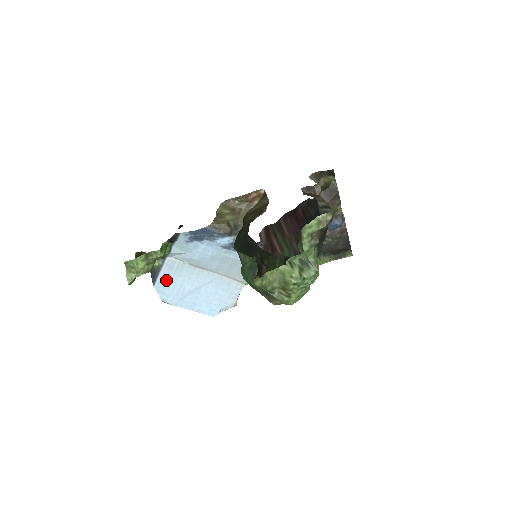
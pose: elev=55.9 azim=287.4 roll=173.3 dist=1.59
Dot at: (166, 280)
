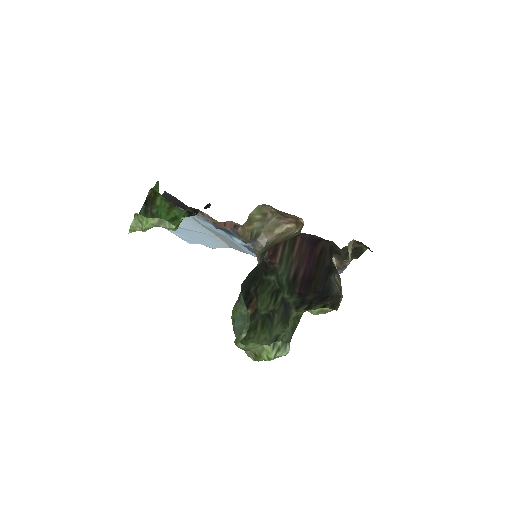
Dot at: occluded
